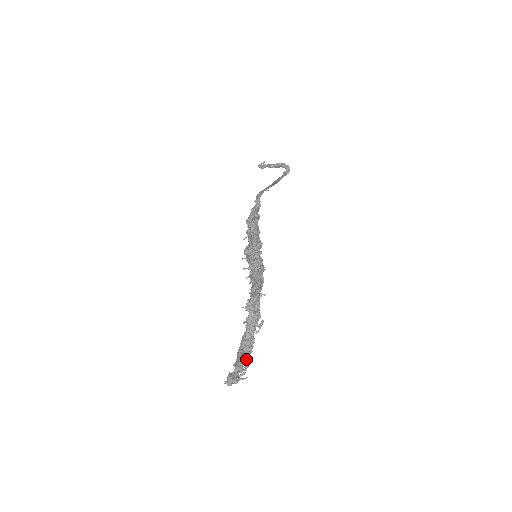
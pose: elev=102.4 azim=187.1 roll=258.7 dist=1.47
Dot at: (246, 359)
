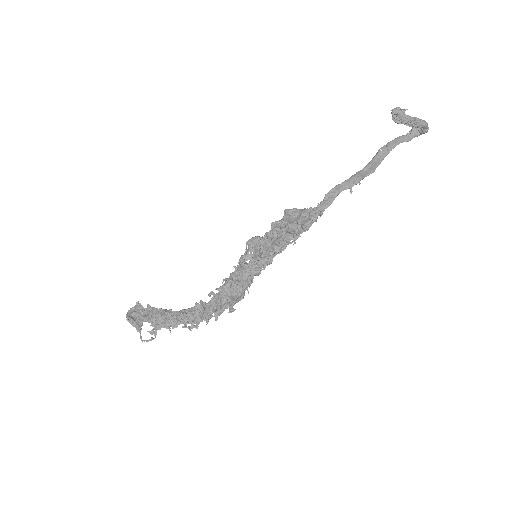
Dot at: (157, 328)
